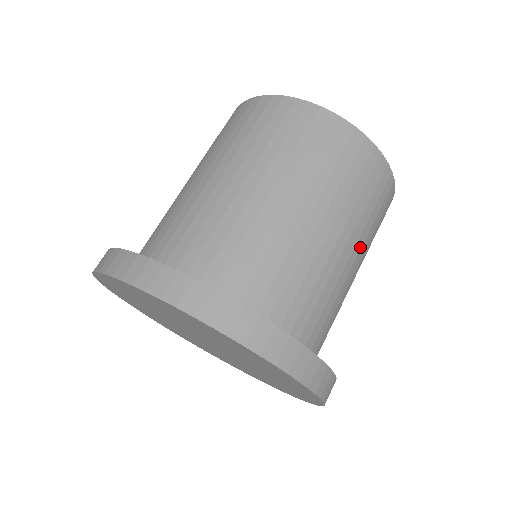
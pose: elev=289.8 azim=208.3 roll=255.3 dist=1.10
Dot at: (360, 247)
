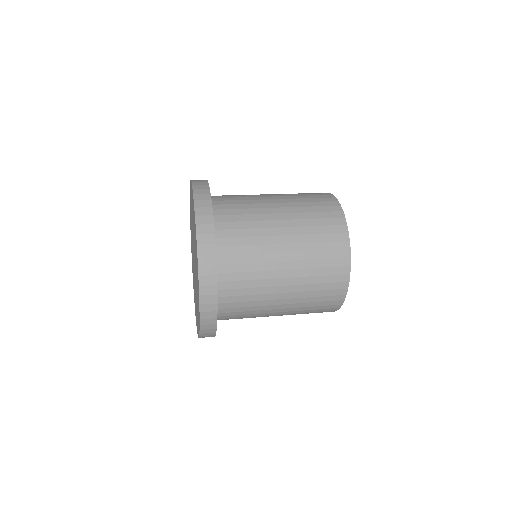
Dot at: (294, 234)
